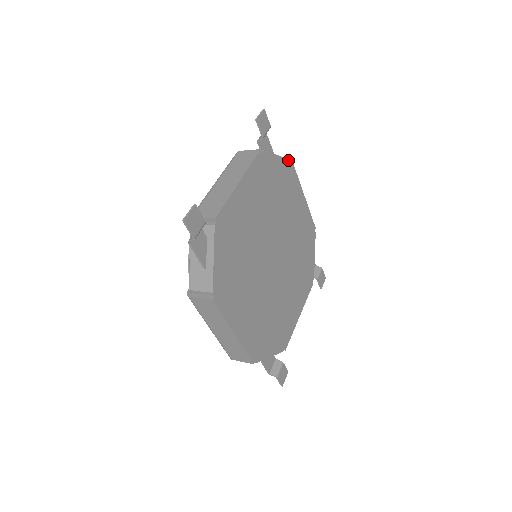
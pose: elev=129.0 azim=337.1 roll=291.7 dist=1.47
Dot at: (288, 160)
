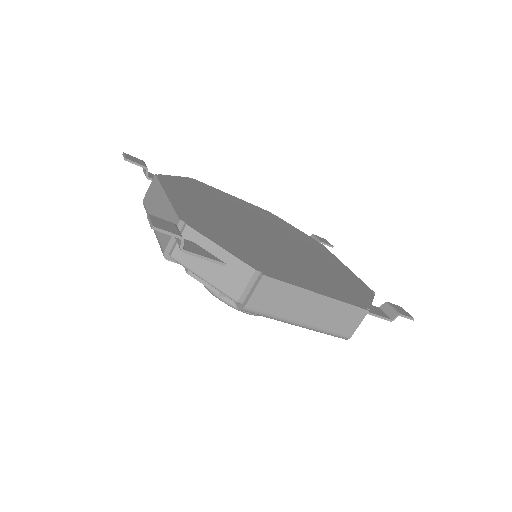
Dot at: (187, 178)
